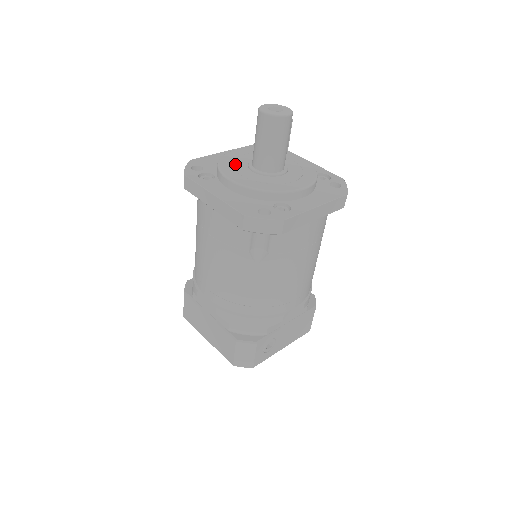
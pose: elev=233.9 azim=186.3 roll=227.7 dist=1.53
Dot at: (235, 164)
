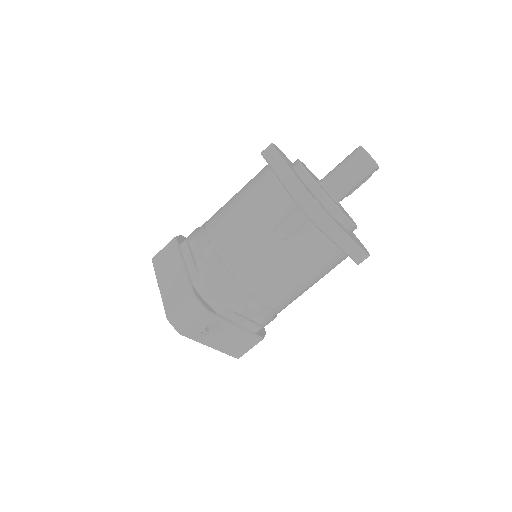
Dot at: occluded
